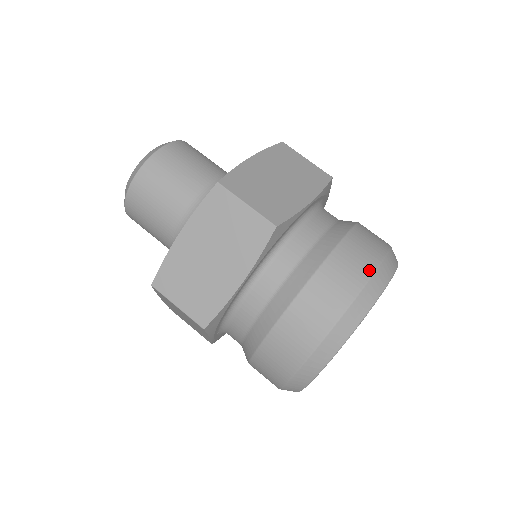
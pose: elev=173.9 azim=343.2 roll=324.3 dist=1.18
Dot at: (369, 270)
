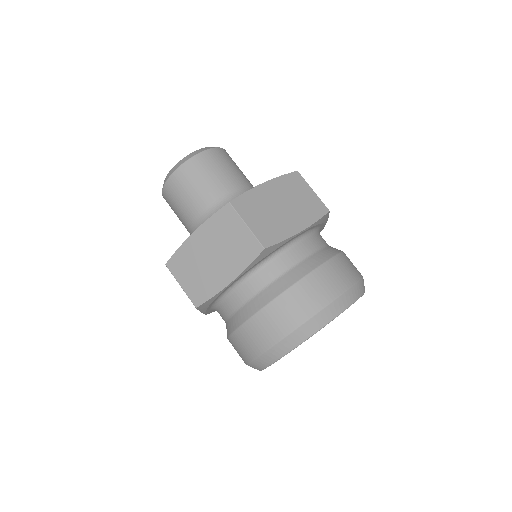
Dot at: occluded
